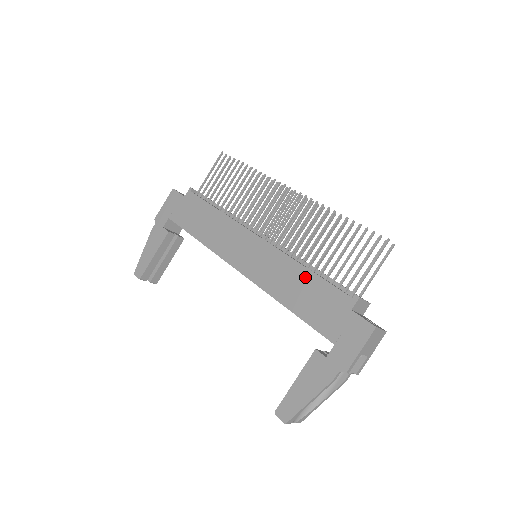
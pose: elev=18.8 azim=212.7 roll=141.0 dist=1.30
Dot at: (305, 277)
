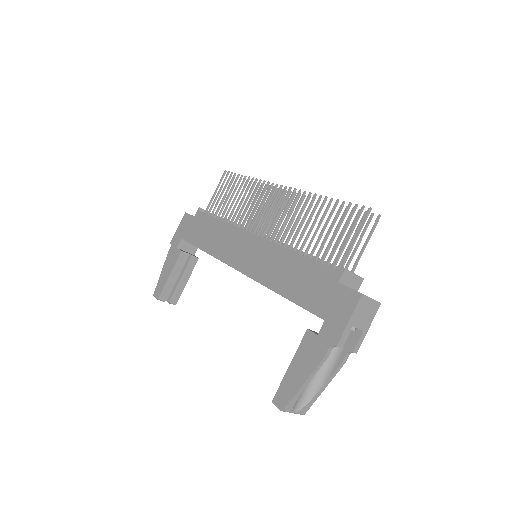
Dot at: (295, 261)
